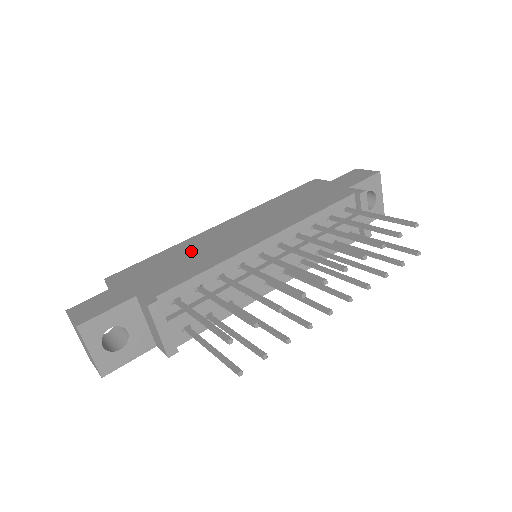
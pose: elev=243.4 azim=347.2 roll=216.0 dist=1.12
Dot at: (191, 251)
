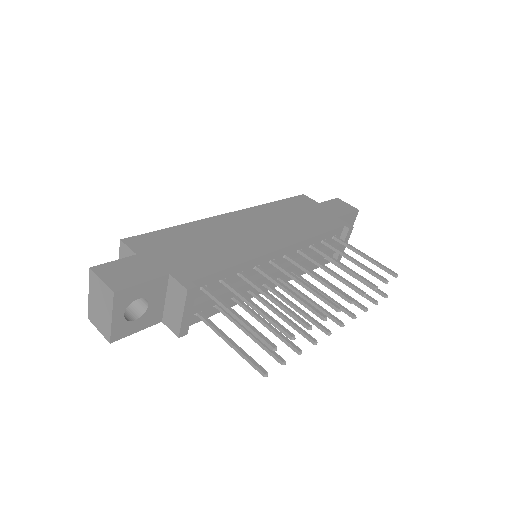
Dot at: (209, 237)
